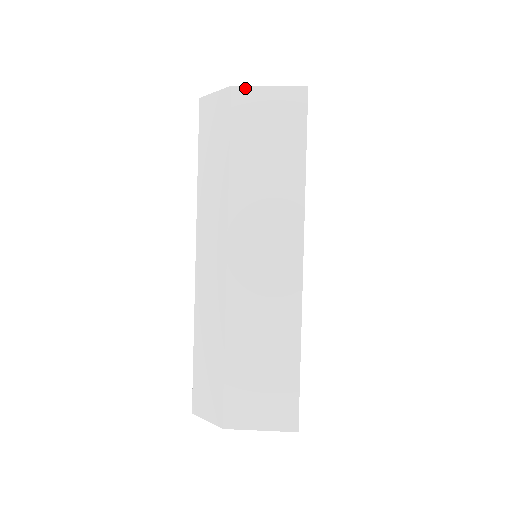
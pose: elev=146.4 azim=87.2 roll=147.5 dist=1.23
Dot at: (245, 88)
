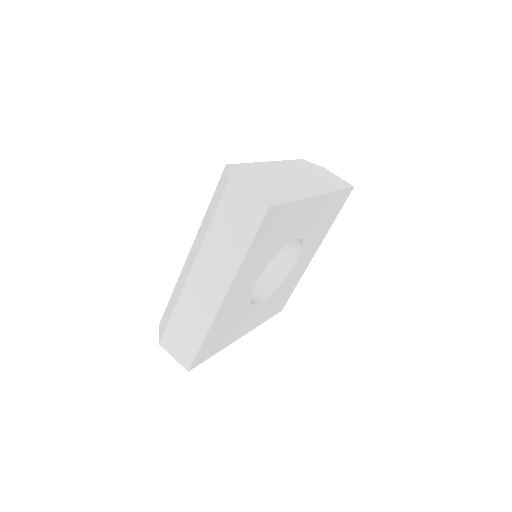
Dot at: (236, 185)
